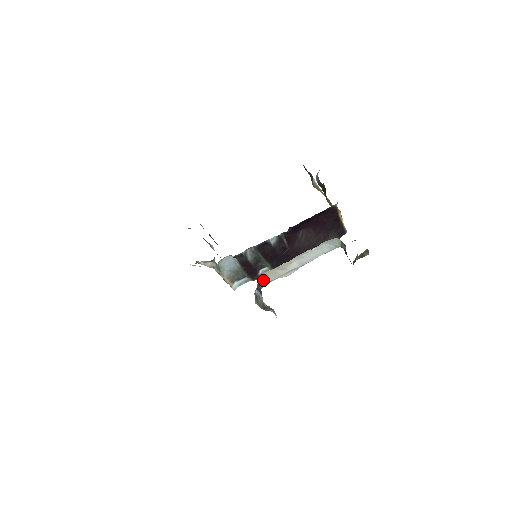
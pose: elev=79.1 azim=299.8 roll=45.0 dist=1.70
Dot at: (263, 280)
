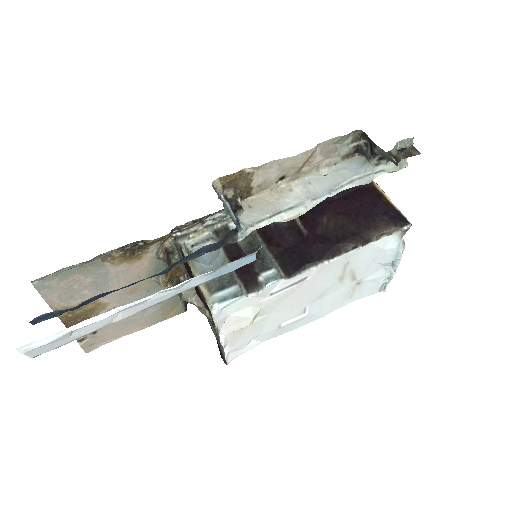
Dot at: (245, 215)
